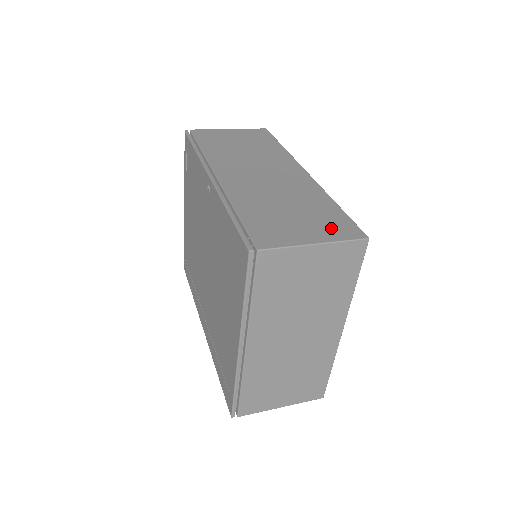
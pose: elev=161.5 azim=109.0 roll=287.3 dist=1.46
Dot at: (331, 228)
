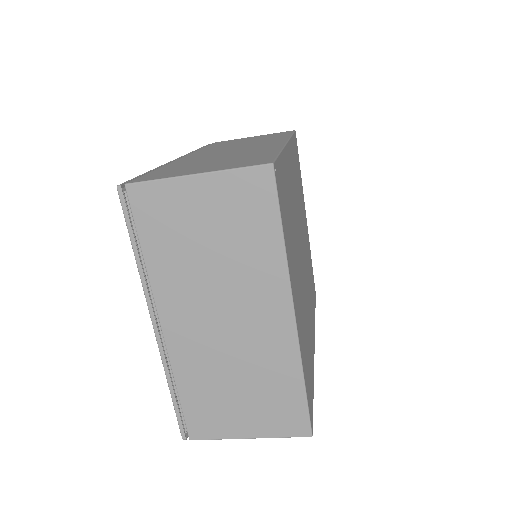
Dot at: (237, 163)
